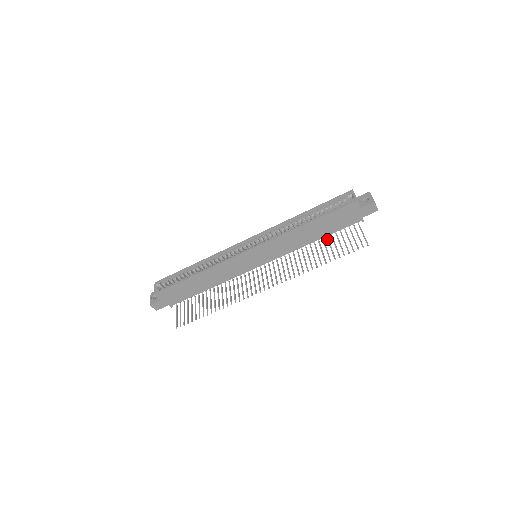
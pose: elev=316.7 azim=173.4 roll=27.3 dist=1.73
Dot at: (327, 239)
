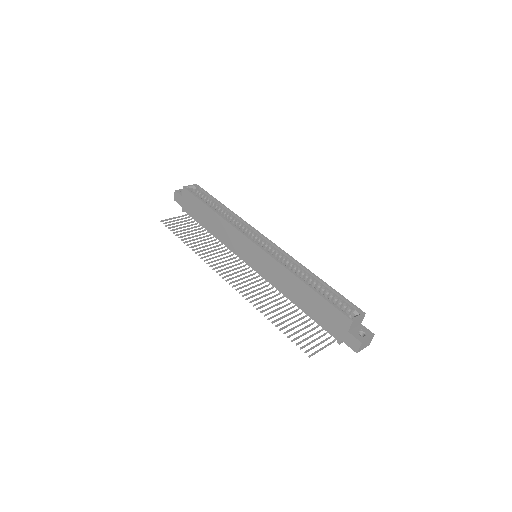
Dot at: (303, 316)
